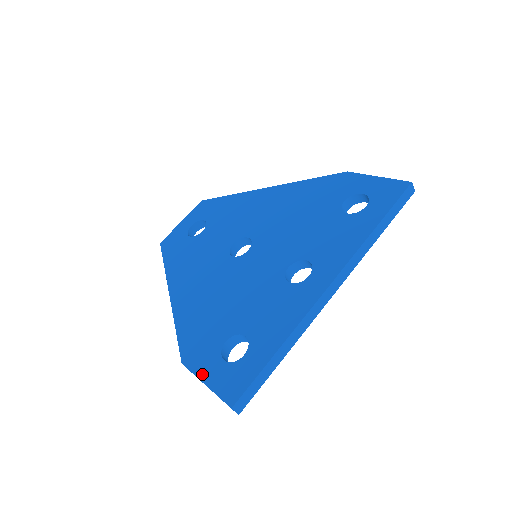
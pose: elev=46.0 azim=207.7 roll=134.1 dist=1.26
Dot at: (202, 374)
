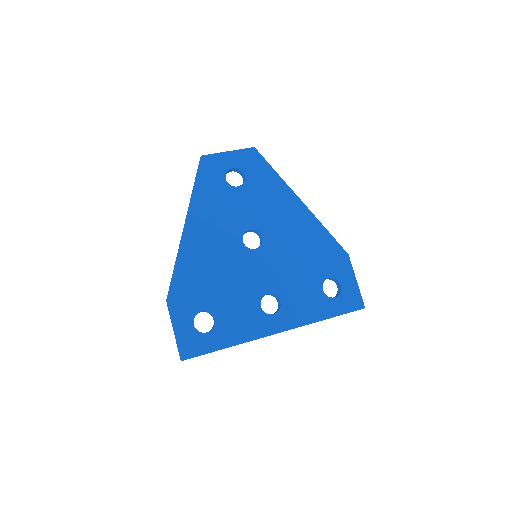
Dot at: (176, 321)
